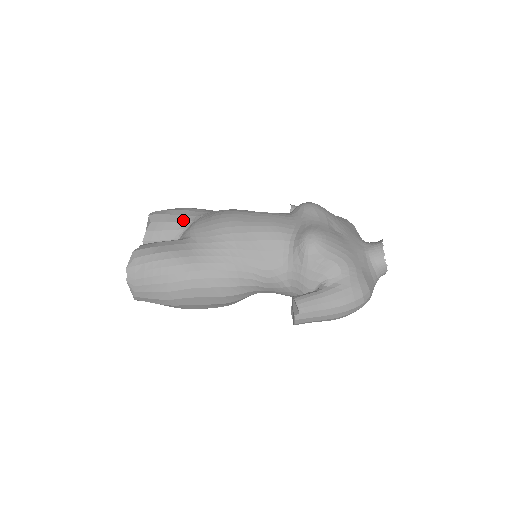
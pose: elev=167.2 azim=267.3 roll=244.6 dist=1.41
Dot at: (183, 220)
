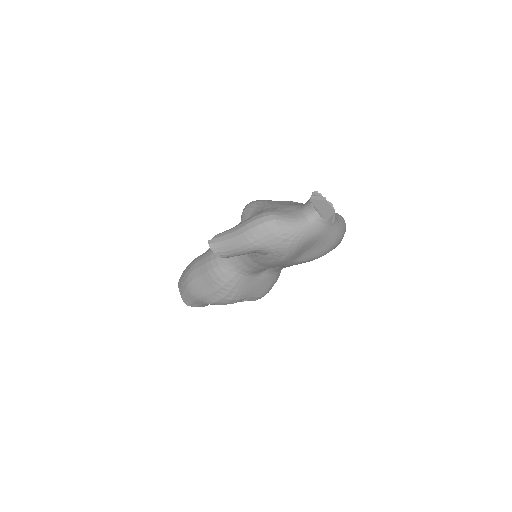
Dot at: occluded
